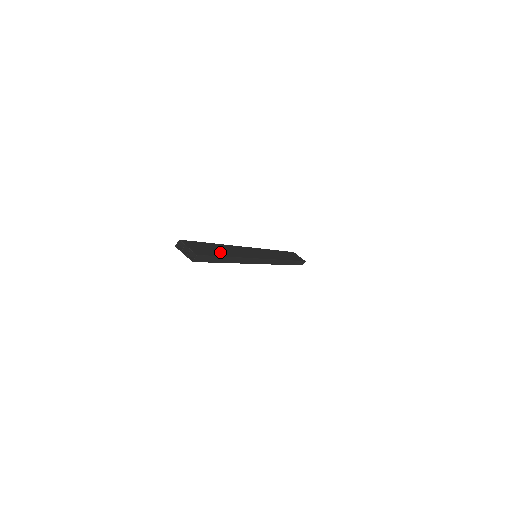
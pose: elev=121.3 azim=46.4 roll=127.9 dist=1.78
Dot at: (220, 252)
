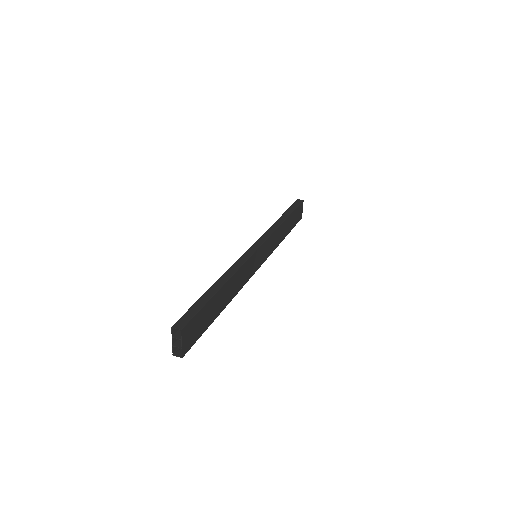
Dot at: (215, 312)
